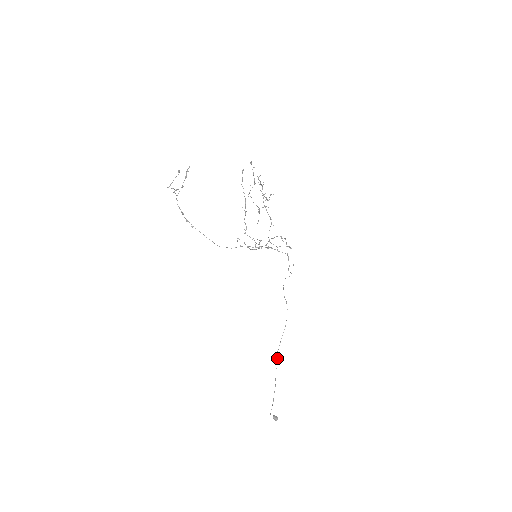
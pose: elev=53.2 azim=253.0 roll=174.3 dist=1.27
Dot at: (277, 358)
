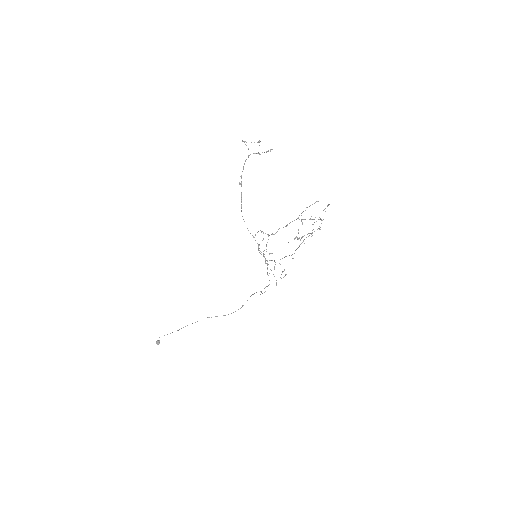
Dot at: occluded
